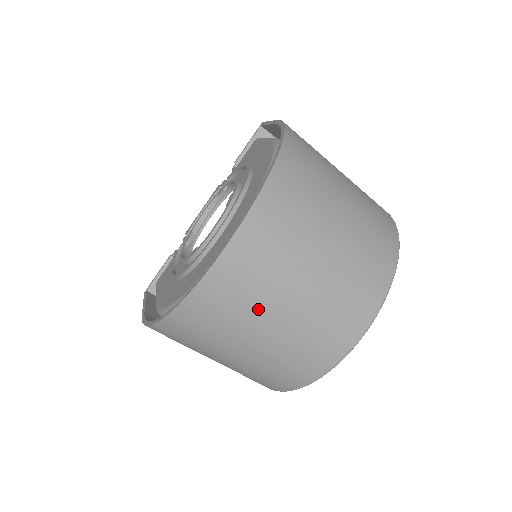
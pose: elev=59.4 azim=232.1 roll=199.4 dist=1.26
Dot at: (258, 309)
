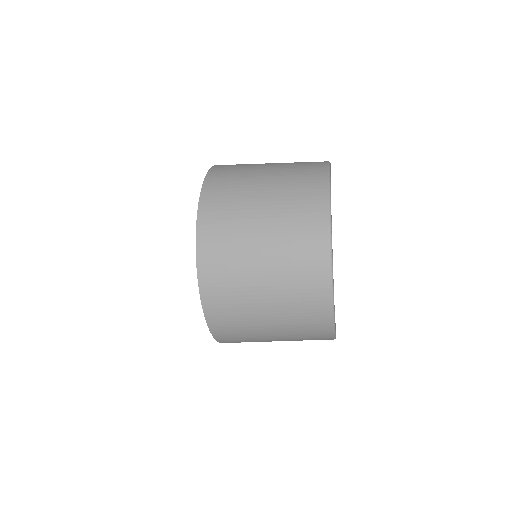
Dot at: (246, 289)
